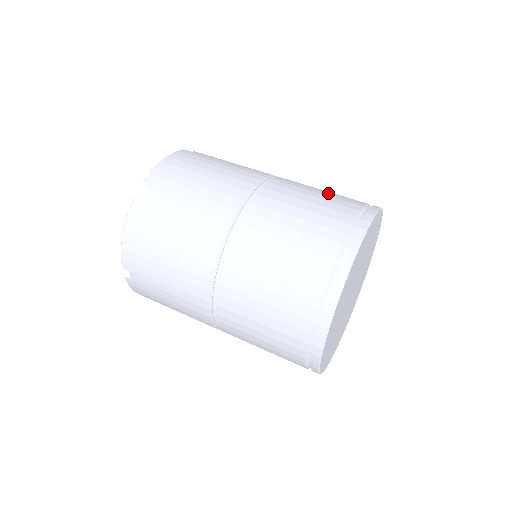
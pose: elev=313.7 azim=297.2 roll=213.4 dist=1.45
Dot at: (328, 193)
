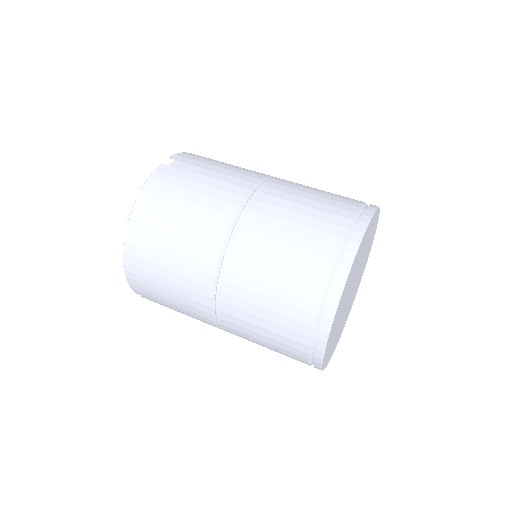
Dot at: (313, 209)
